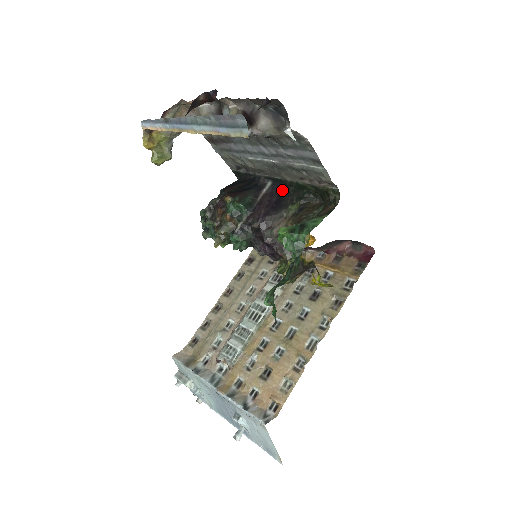
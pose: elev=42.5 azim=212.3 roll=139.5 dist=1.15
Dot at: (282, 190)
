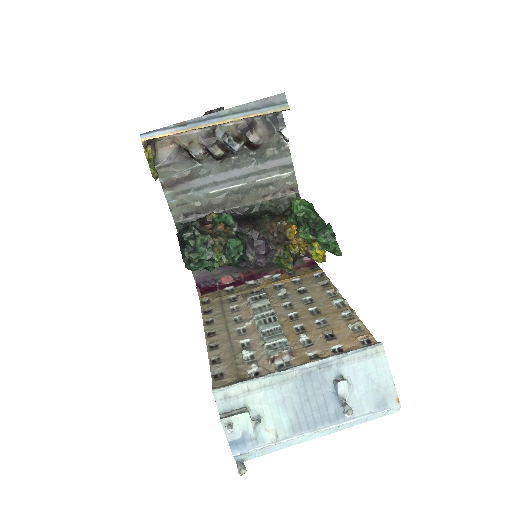
Dot at: (242, 216)
